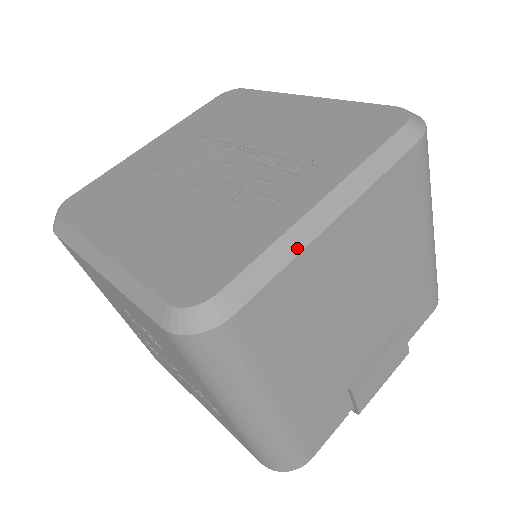
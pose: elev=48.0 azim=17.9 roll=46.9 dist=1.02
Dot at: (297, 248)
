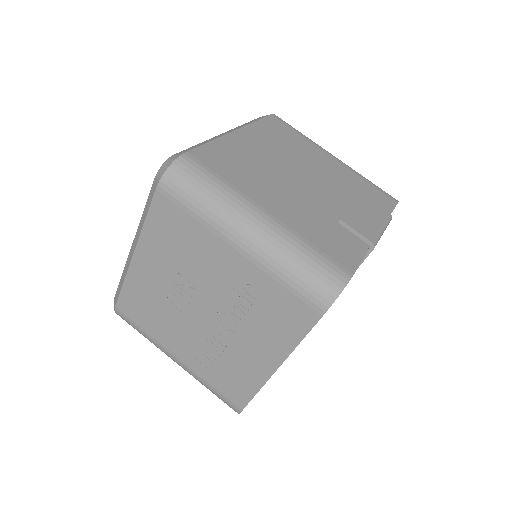
Dot at: (215, 138)
